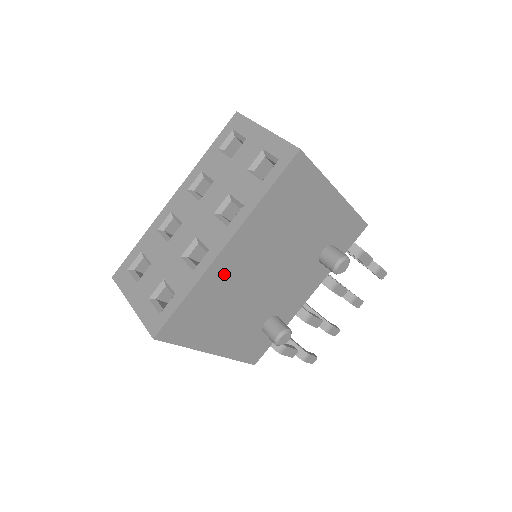
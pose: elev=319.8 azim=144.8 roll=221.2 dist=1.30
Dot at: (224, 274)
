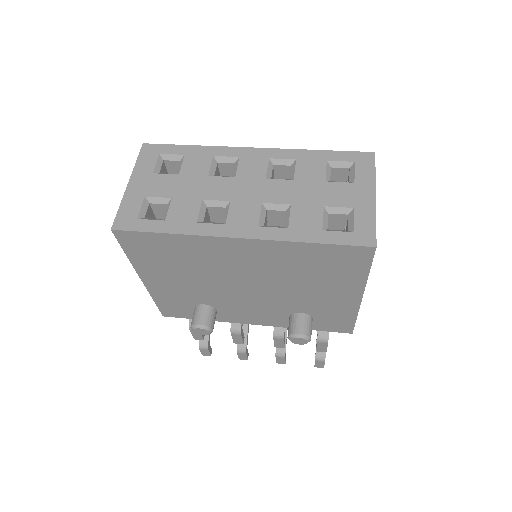
Dot at: (214, 251)
